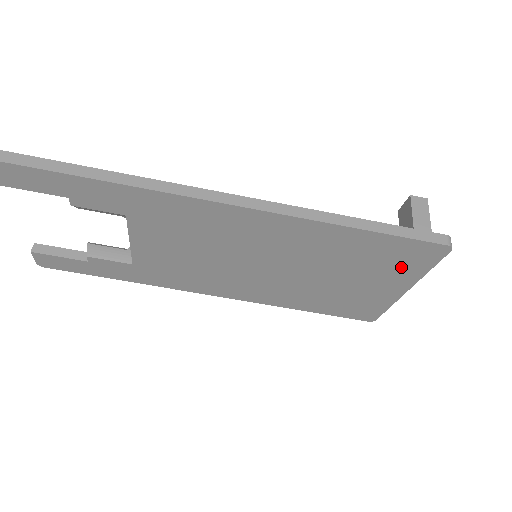
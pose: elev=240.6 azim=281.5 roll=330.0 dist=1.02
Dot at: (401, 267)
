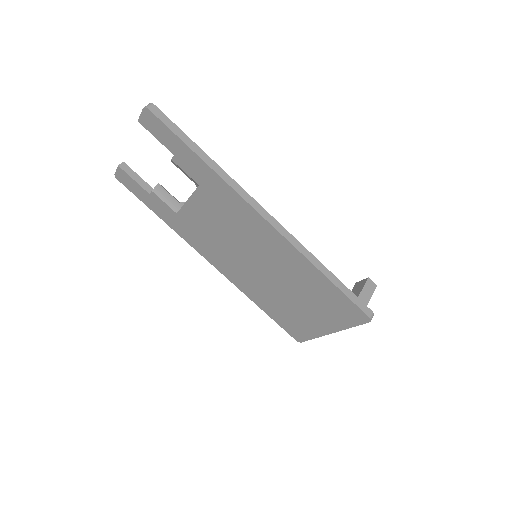
Dot at: (337, 315)
